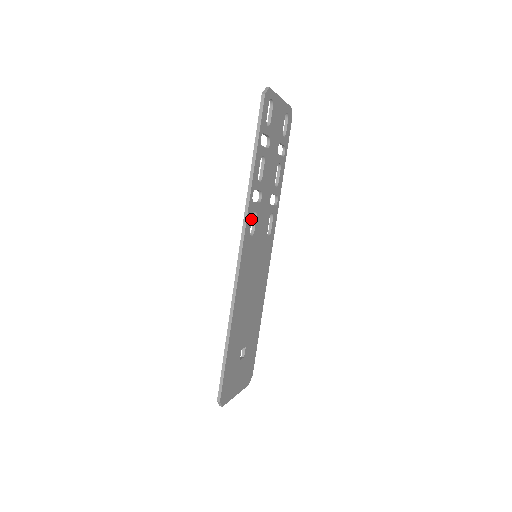
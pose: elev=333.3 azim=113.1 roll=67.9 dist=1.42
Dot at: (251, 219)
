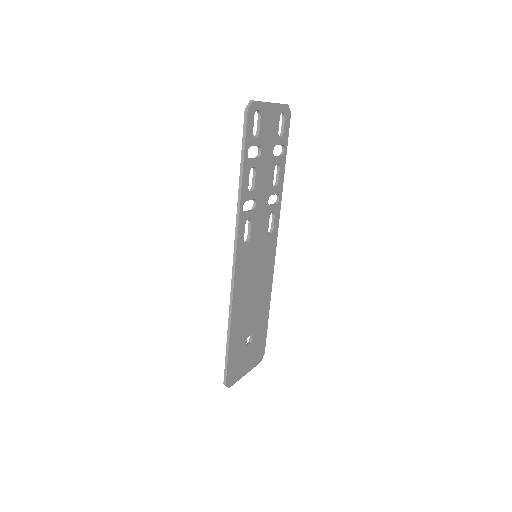
Dot at: (244, 228)
